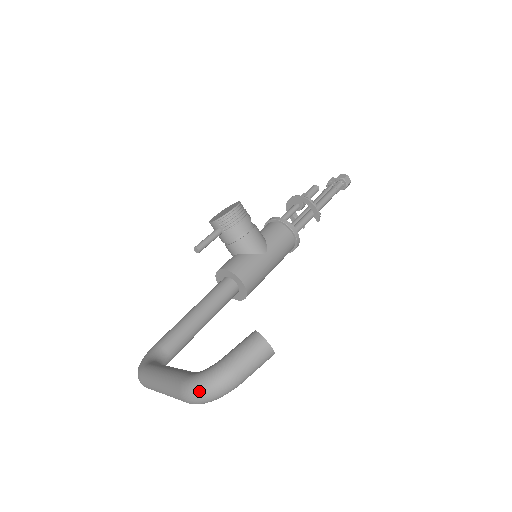
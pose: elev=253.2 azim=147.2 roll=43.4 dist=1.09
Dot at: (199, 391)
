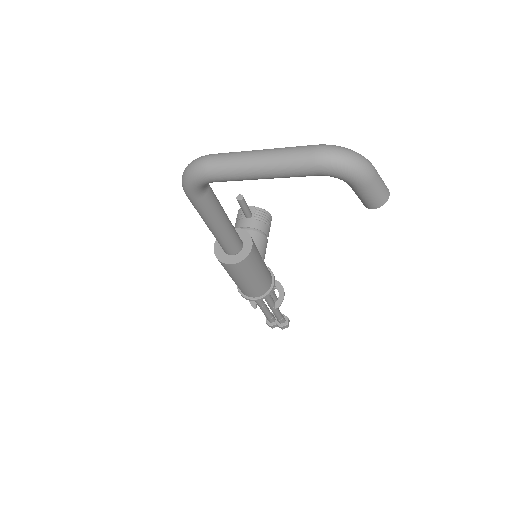
Dot at: (347, 150)
